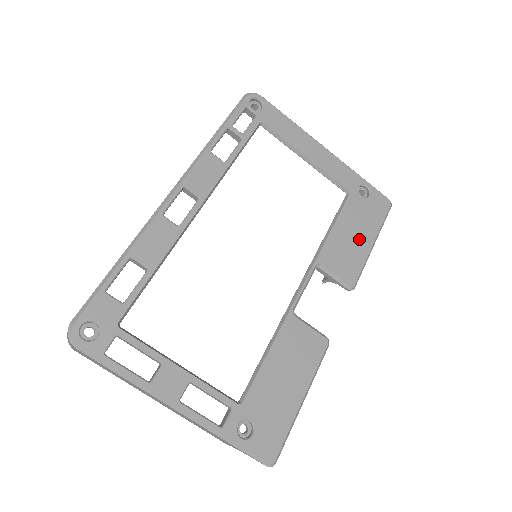
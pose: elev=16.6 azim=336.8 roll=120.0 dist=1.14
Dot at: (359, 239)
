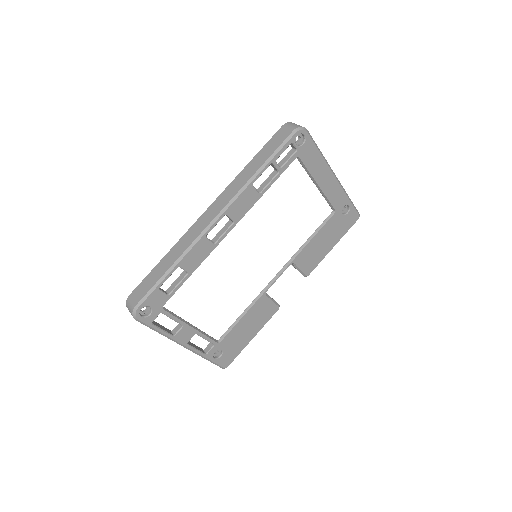
Dot at: (326, 245)
